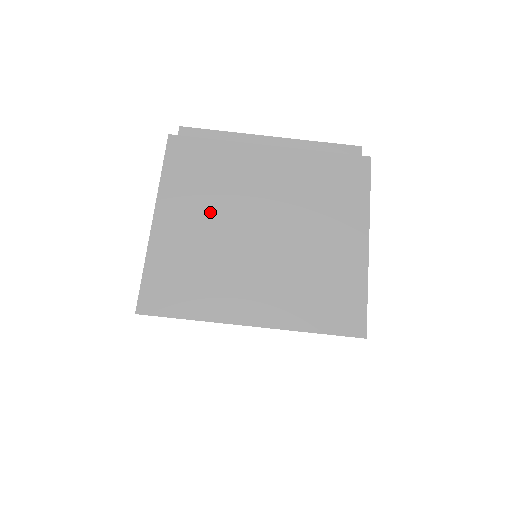
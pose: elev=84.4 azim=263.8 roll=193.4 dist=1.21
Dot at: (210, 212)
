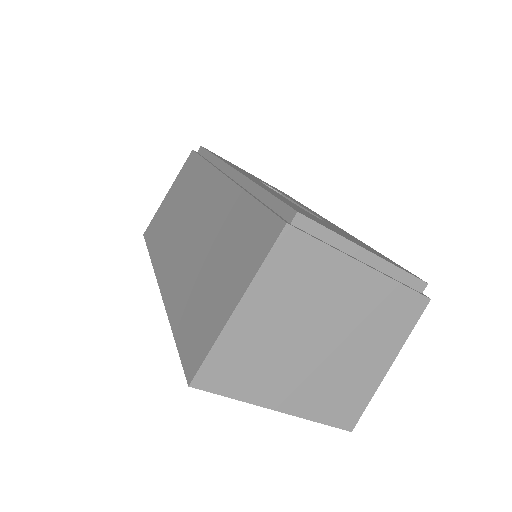
Dot at: (290, 312)
